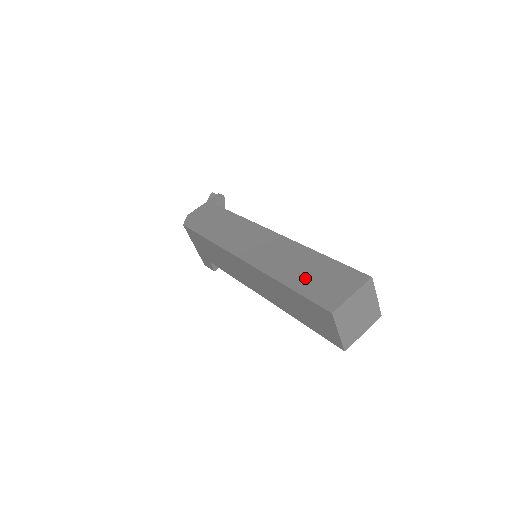
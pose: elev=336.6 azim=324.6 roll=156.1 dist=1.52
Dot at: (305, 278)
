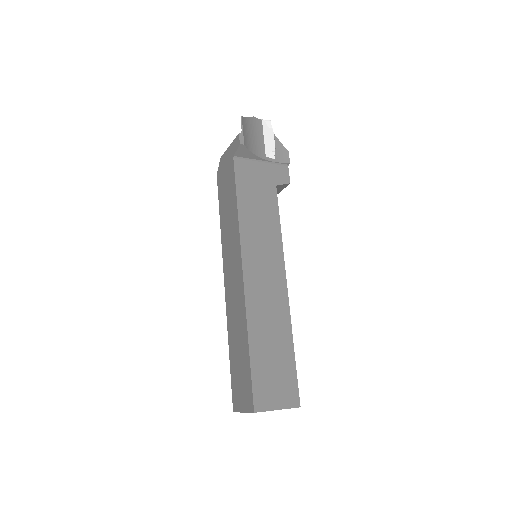
Dot at: (235, 359)
